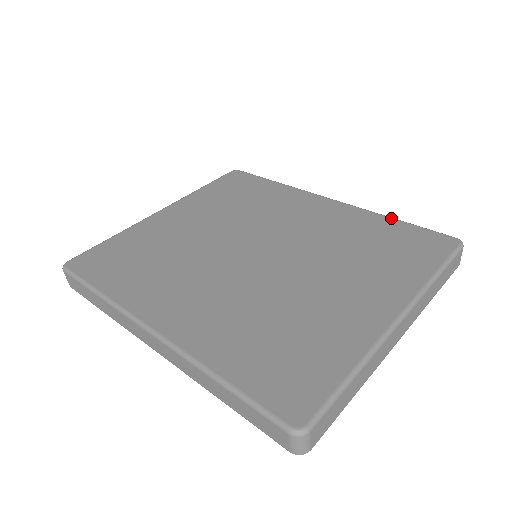
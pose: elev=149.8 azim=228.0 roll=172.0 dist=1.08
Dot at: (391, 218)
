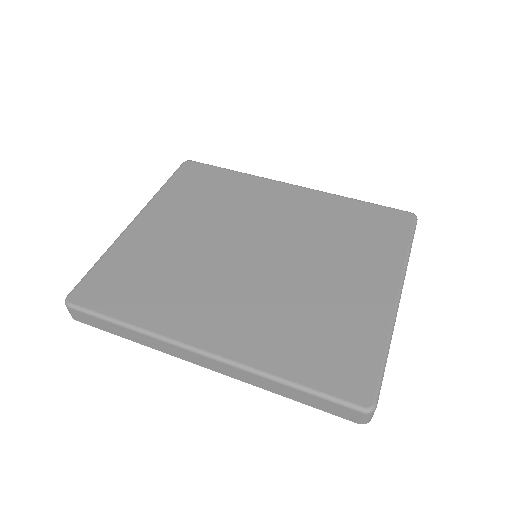
Dot at: (354, 200)
